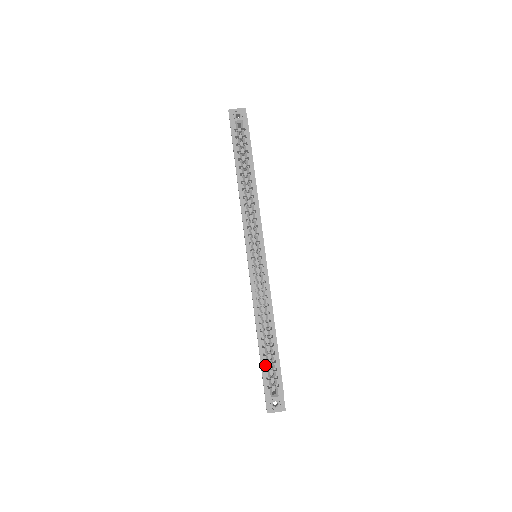
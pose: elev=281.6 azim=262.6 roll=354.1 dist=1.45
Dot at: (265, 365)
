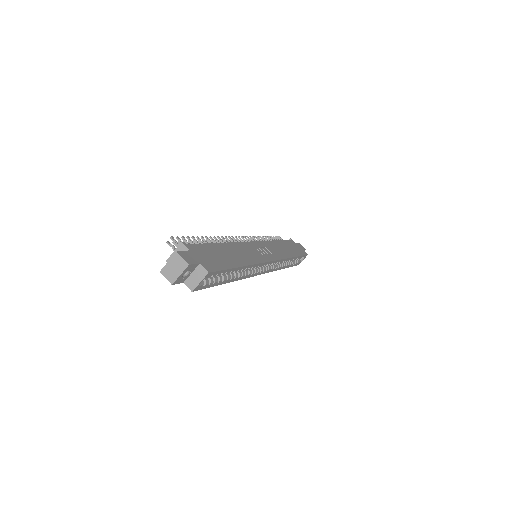
Dot at: occluded
